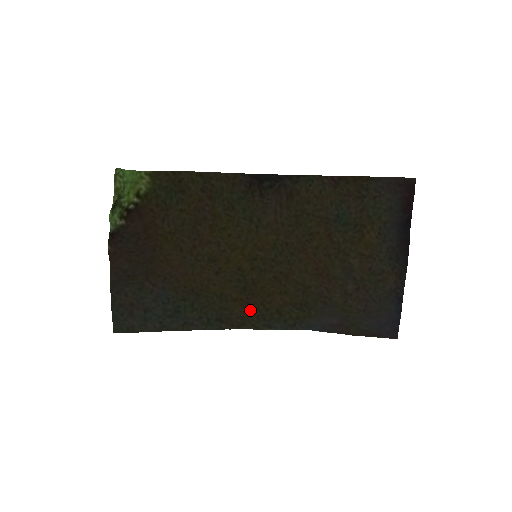
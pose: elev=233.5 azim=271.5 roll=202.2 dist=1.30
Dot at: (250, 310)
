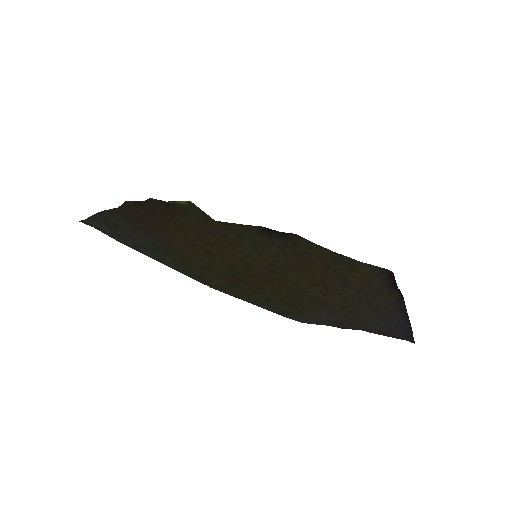
Dot at: (235, 287)
